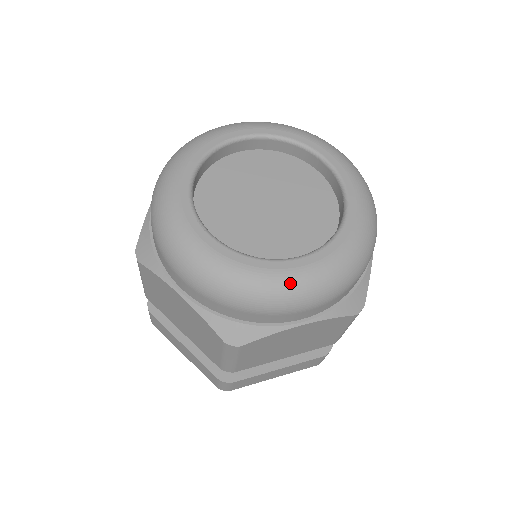
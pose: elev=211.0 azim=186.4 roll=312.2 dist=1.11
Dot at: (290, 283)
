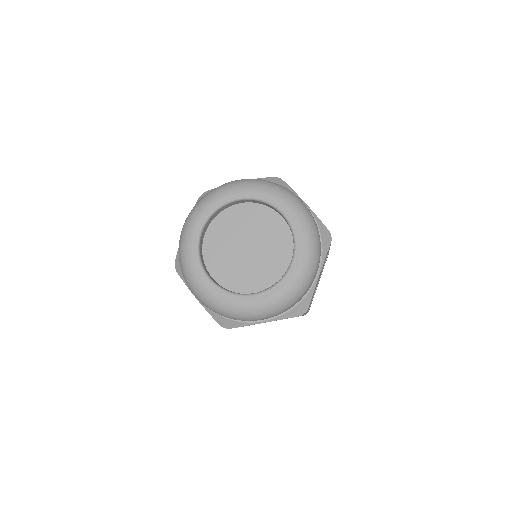
Dot at: (248, 310)
